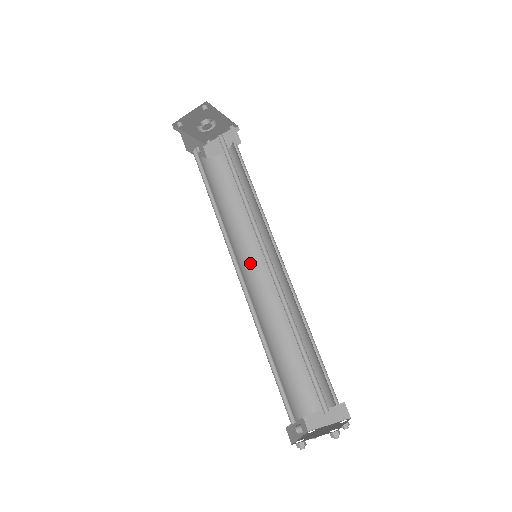
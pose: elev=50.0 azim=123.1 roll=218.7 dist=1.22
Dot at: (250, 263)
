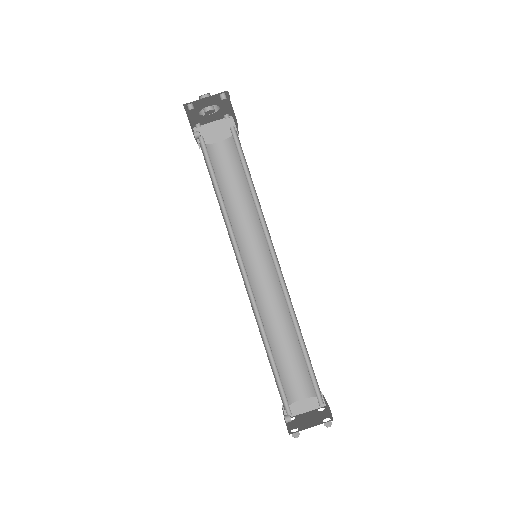
Dot at: (243, 260)
